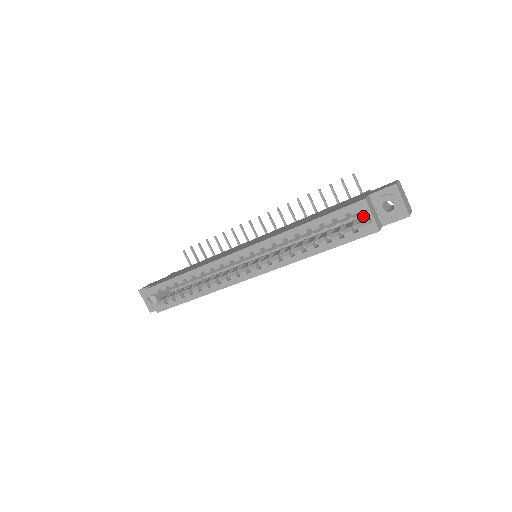
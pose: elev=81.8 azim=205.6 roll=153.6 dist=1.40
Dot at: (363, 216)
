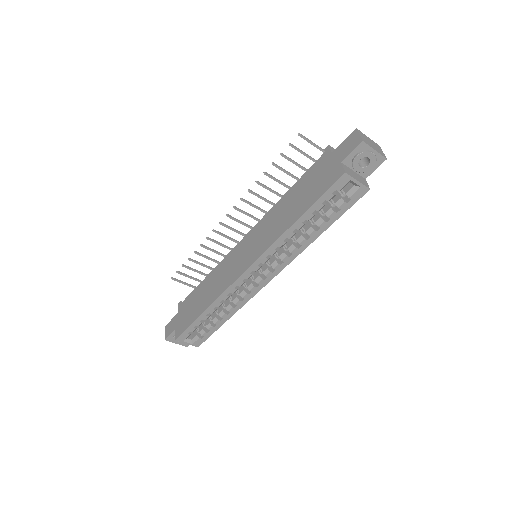
Dot at: occluded
